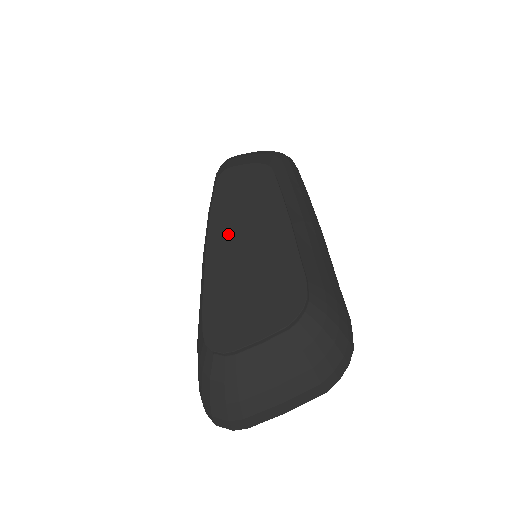
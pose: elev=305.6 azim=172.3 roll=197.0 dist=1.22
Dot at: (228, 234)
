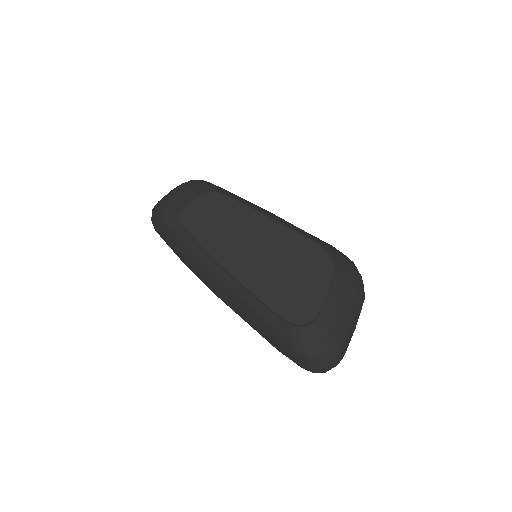
Dot at: (235, 253)
